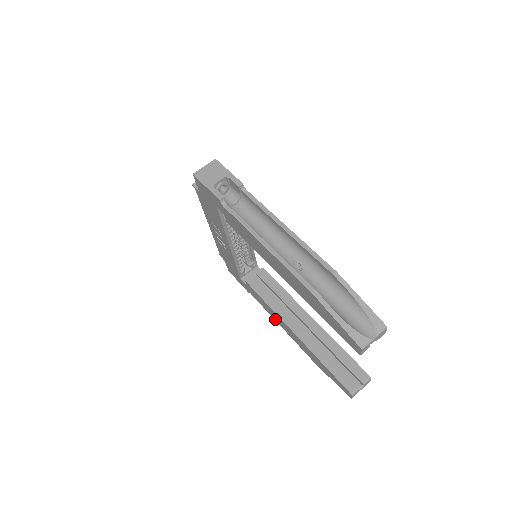
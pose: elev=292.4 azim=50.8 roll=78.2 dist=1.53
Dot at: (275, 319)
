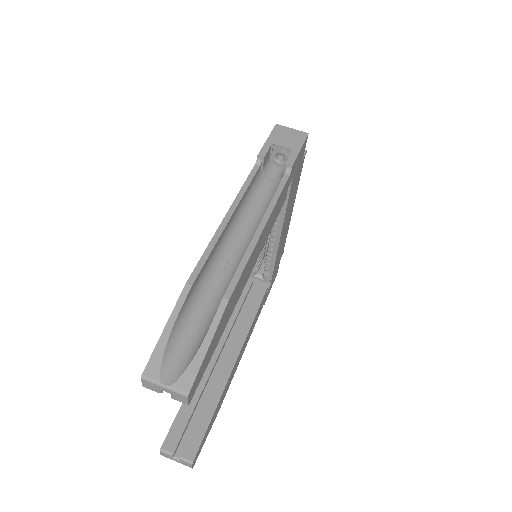
Dot at: occluded
